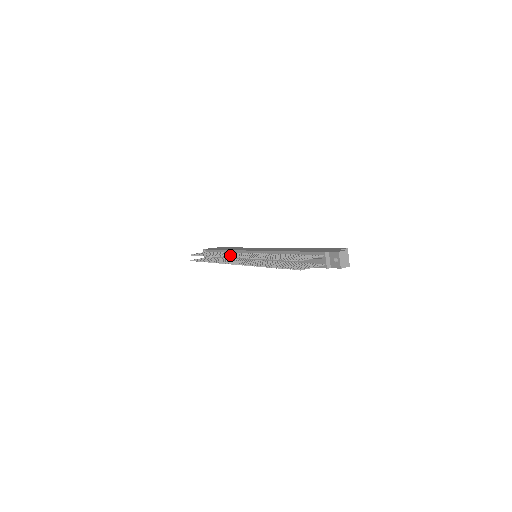
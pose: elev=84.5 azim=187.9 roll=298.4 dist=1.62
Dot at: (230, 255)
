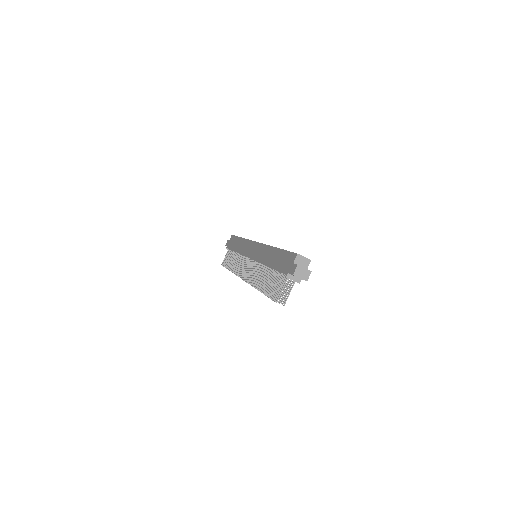
Dot at: (241, 271)
